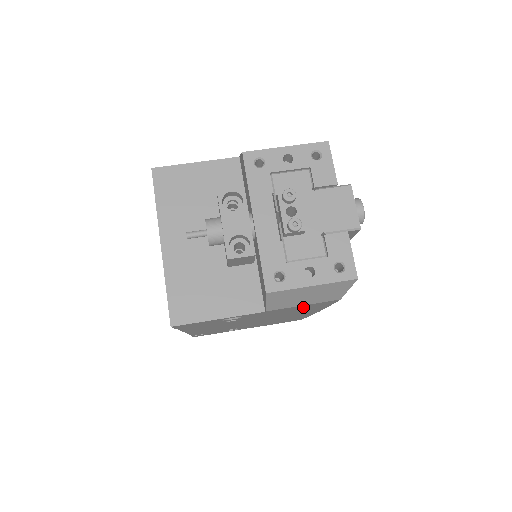
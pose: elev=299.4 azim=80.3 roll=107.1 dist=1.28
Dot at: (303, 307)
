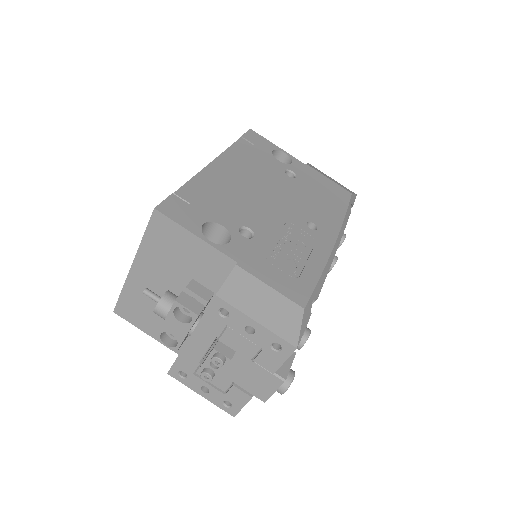
Dot at: occluded
